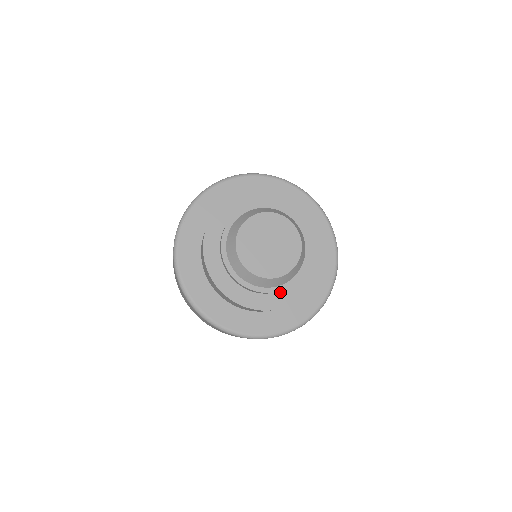
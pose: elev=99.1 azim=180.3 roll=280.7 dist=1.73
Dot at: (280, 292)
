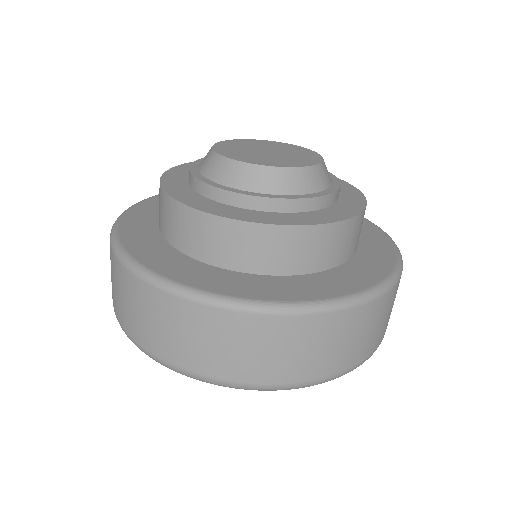
Dot at: (323, 210)
